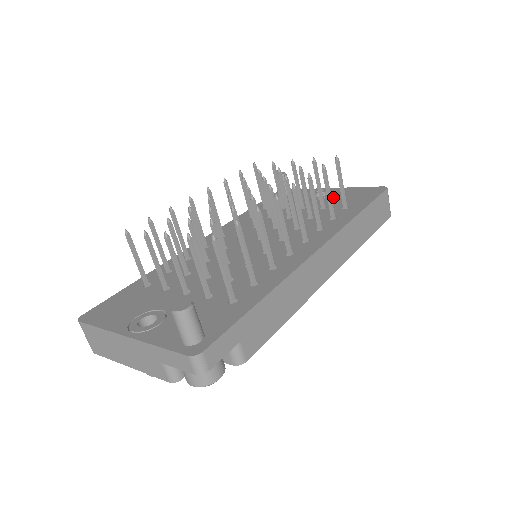
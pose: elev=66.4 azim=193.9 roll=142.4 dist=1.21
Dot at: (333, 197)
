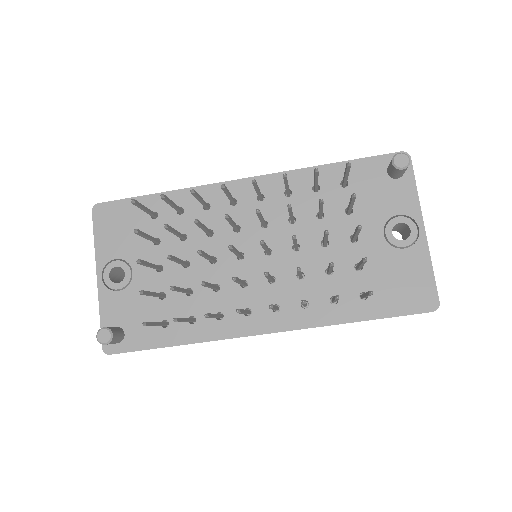
Dot at: (393, 257)
